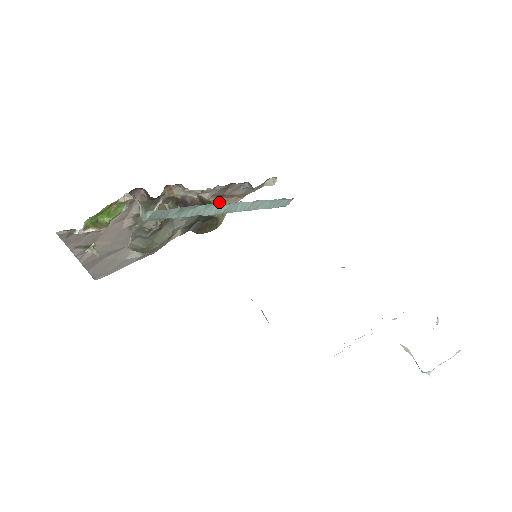
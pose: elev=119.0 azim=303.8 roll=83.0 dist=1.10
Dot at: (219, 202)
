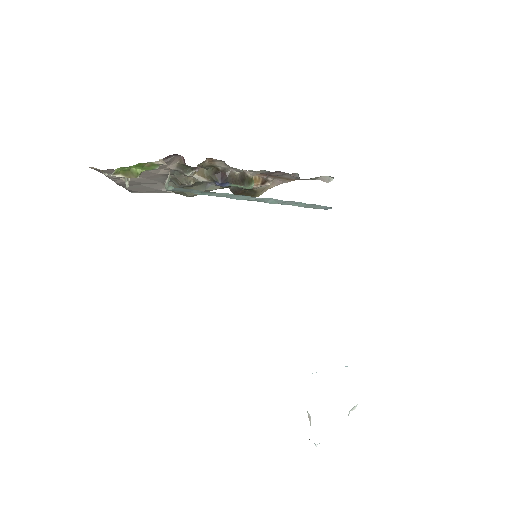
Dot at: (264, 179)
